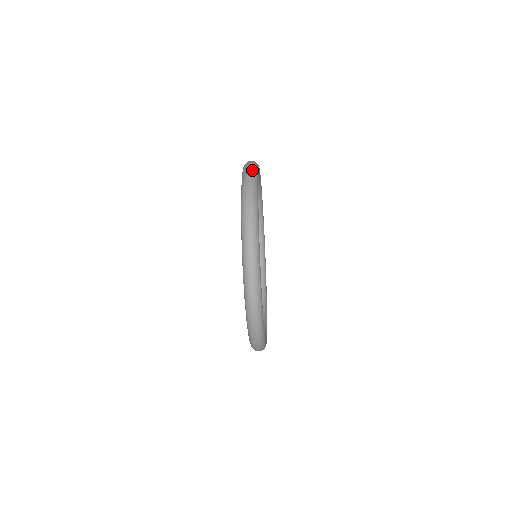
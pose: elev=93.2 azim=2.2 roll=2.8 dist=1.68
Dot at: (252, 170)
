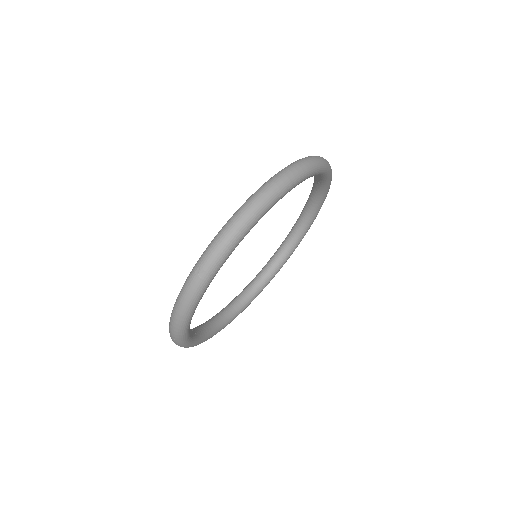
Dot at: occluded
